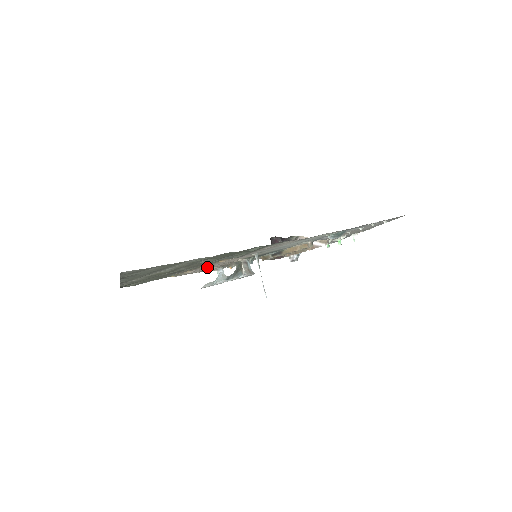
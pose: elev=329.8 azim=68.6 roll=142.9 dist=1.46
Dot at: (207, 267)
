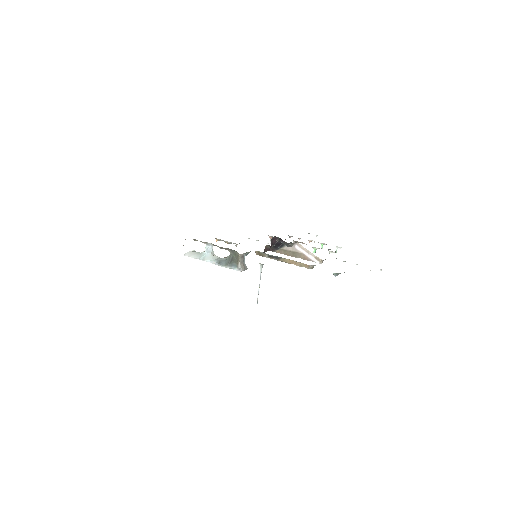
Dot at: occluded
